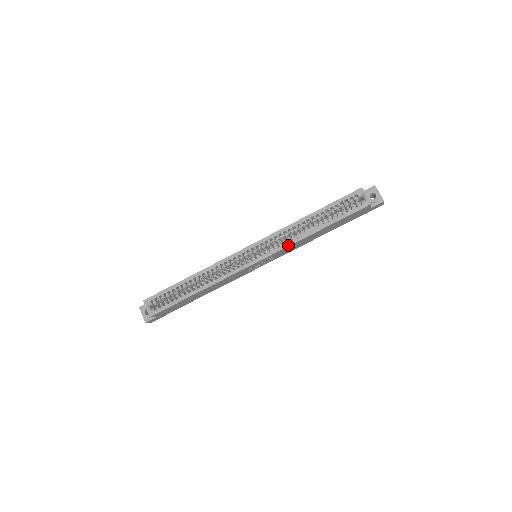
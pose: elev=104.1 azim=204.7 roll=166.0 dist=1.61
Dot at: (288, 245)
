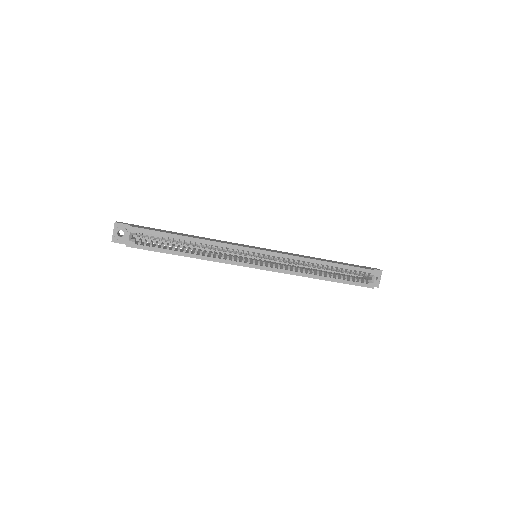
Dot at: (293, 274)
